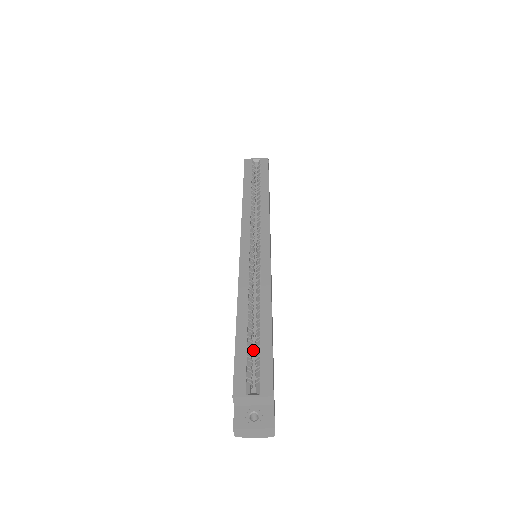
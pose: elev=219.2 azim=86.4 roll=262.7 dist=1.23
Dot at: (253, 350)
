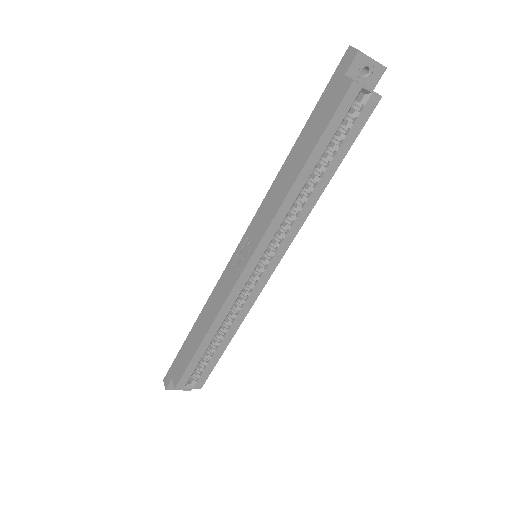
Dot at: occluded
